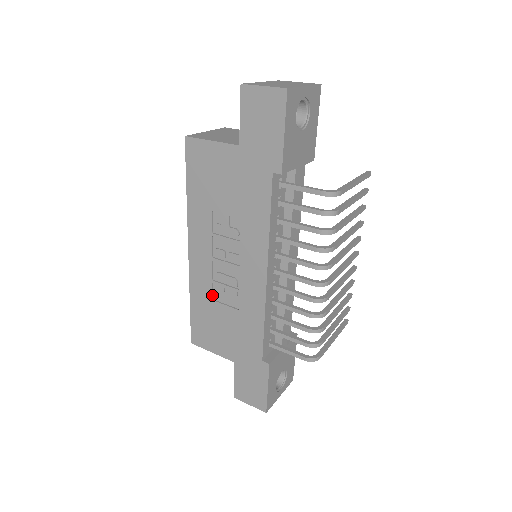
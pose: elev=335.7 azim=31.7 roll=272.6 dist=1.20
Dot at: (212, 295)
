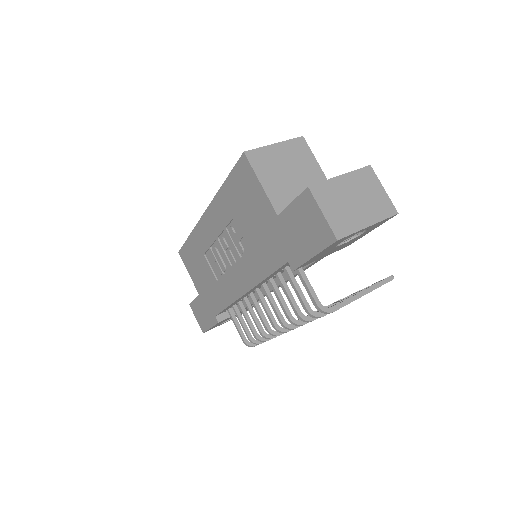
Dot at: (205, 252)
